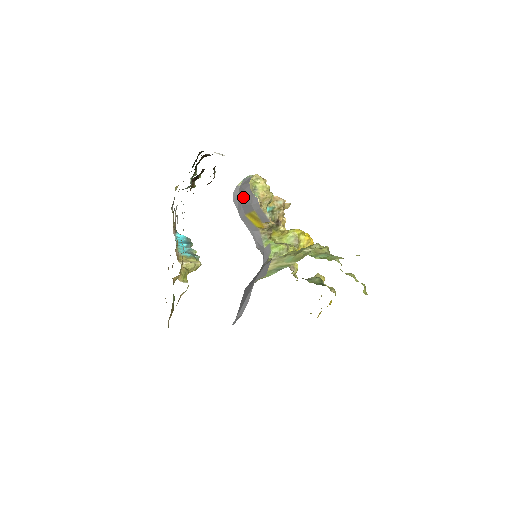
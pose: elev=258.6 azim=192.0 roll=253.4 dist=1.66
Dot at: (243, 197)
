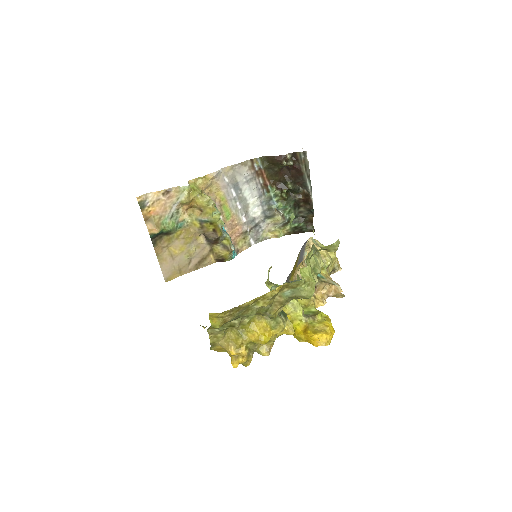
Dot at: occluded
